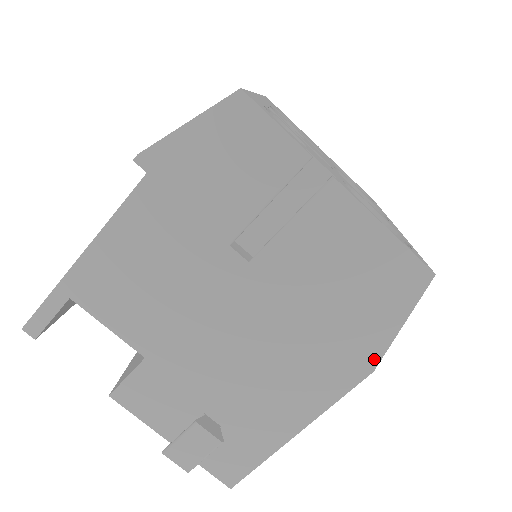
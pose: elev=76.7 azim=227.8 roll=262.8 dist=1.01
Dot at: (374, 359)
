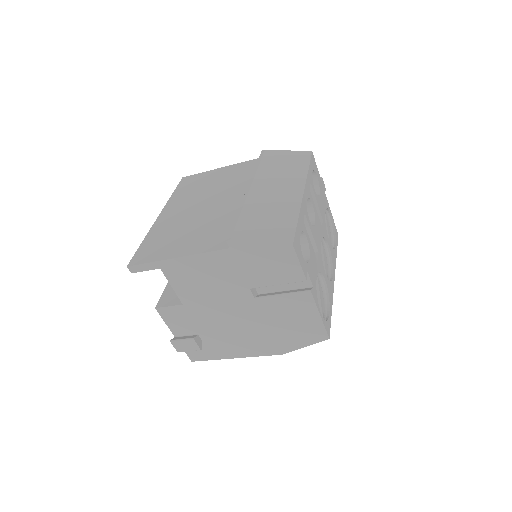
Dot at: (286, 351)
